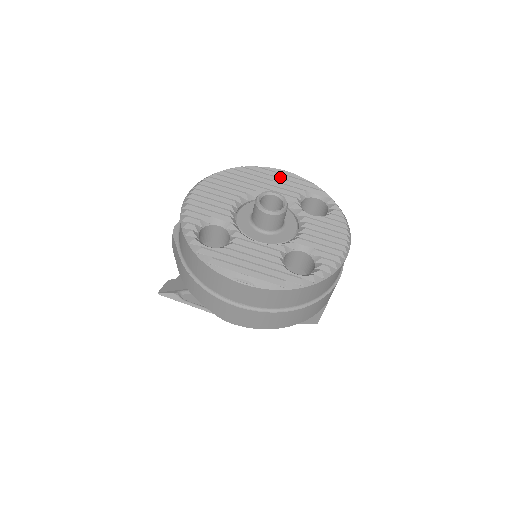
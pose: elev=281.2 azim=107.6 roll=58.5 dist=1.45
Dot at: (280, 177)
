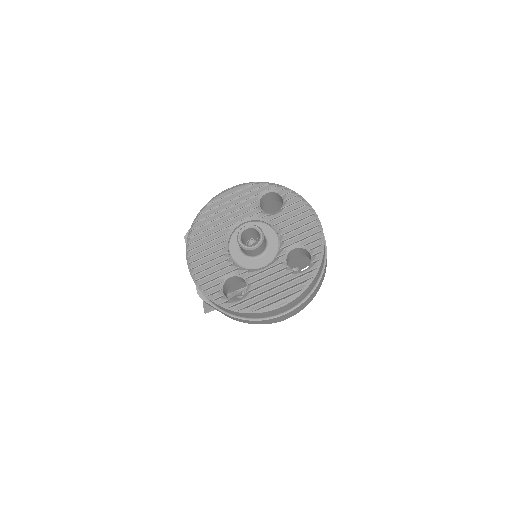
Dot at: (230, 198)
